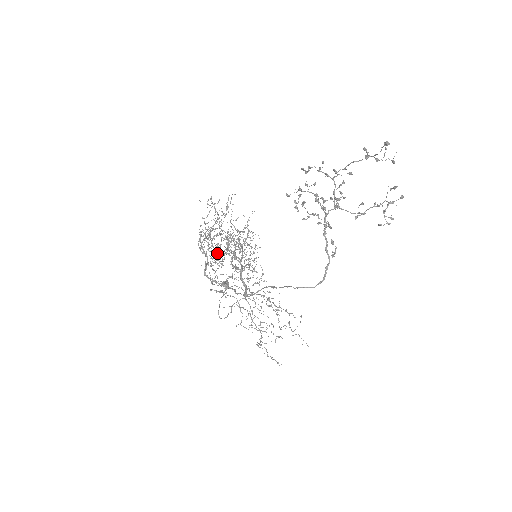
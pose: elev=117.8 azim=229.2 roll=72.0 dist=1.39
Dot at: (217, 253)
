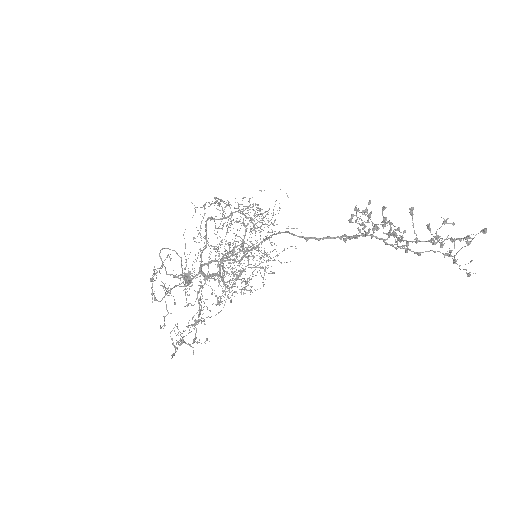
Dot at: occluded
